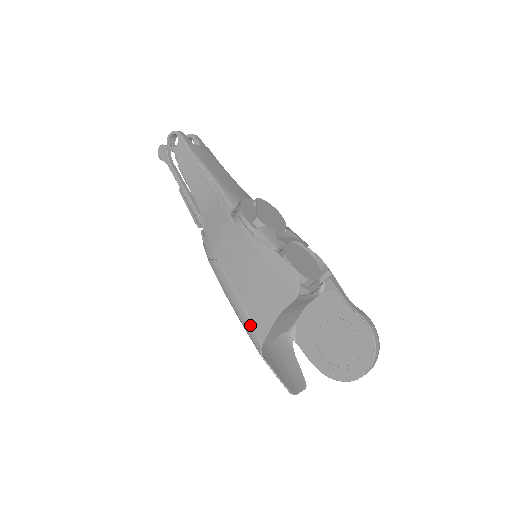
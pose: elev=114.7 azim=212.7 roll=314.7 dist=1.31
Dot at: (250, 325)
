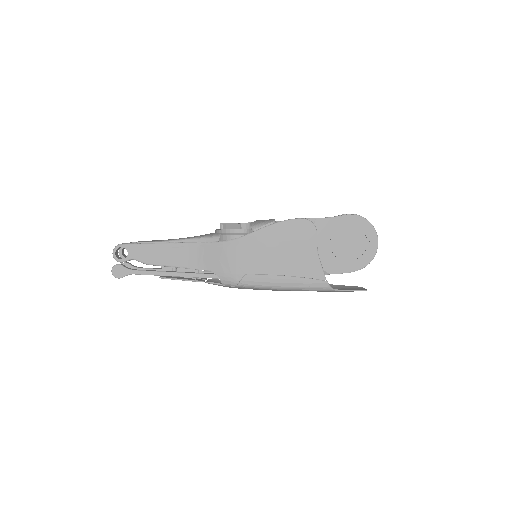
Dot at: (308, 280)
